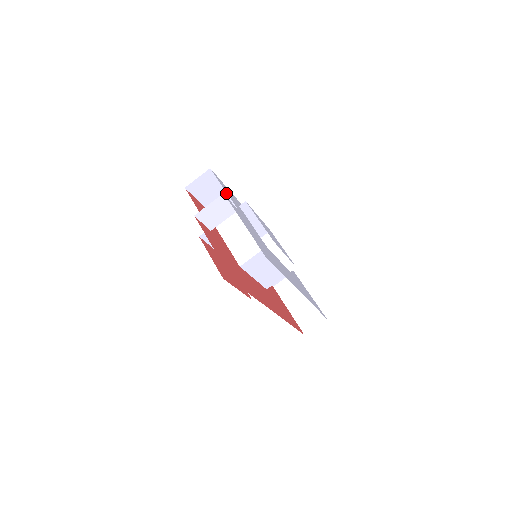
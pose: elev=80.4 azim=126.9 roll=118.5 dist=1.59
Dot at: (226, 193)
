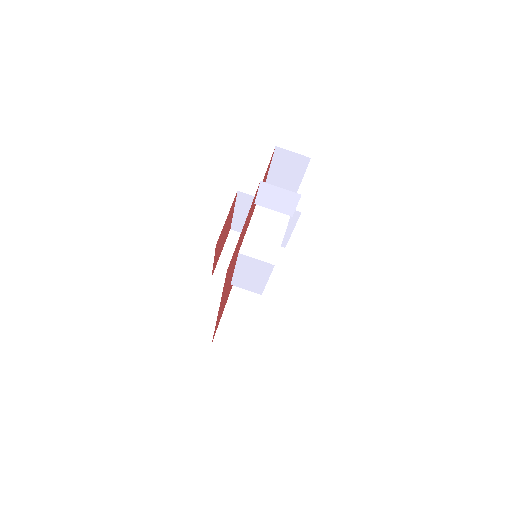
Dot at: (294, 186)
